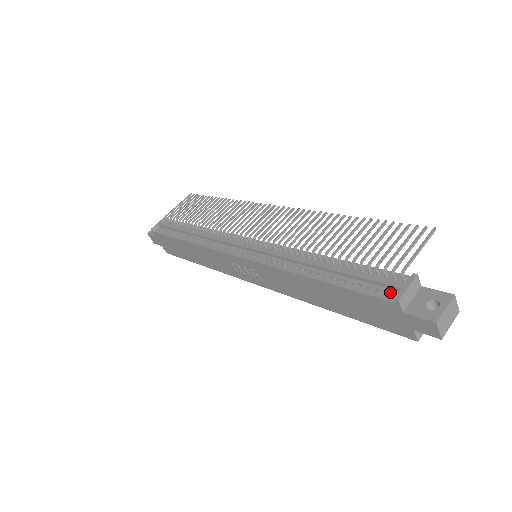
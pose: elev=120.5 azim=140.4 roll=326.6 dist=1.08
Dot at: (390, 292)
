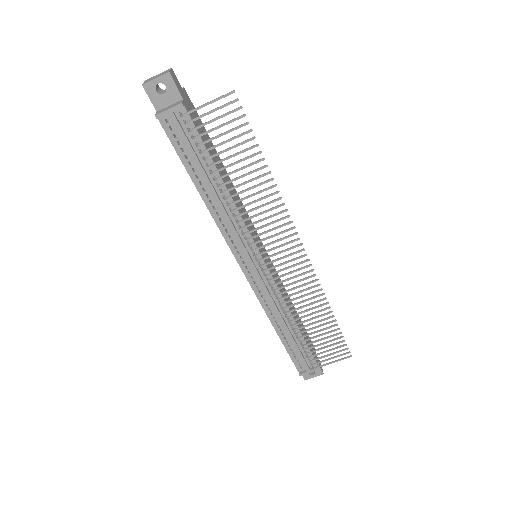
Dot at: (302, 367)
